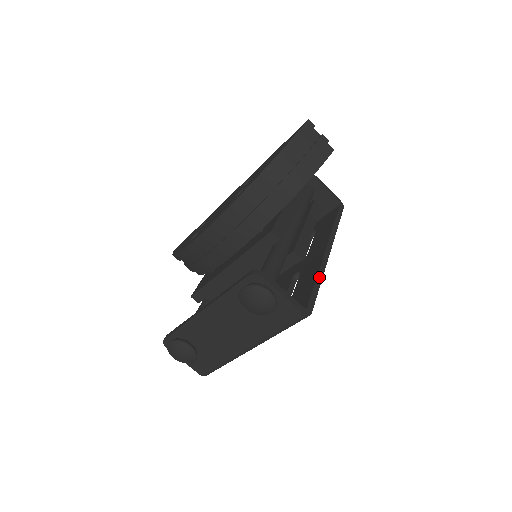
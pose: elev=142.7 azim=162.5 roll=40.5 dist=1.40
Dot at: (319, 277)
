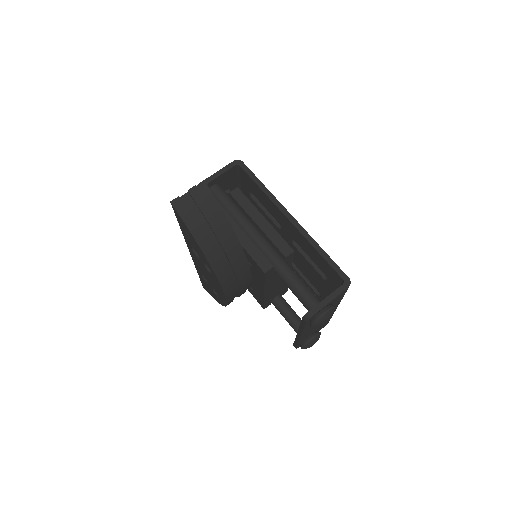
Dot at: (317, 248)
